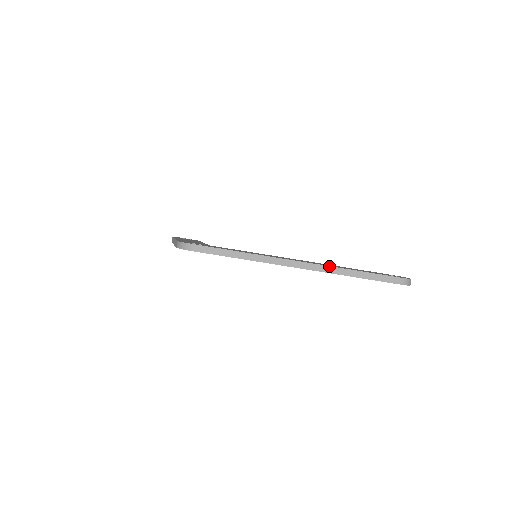
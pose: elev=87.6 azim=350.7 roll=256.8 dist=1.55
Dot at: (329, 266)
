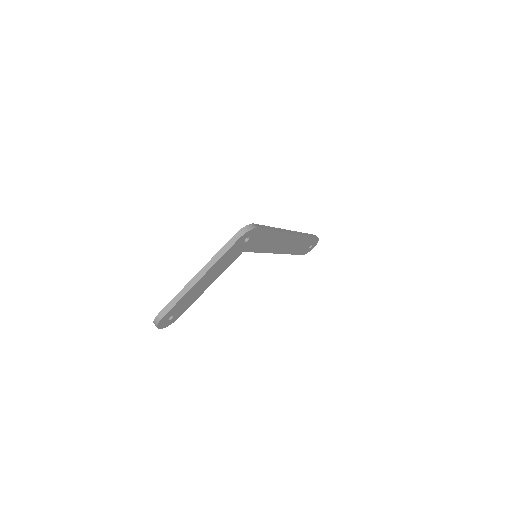
Dot at: (298, 232)
